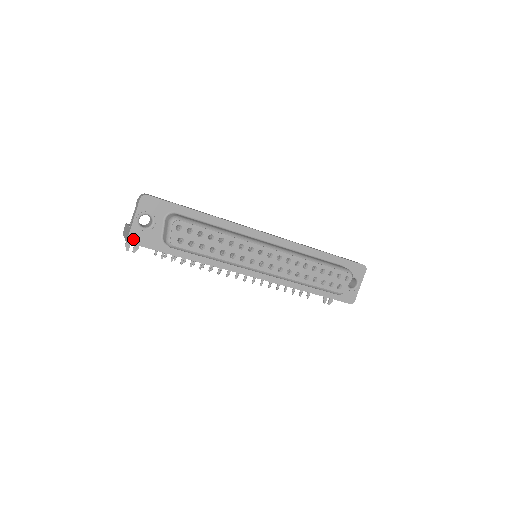
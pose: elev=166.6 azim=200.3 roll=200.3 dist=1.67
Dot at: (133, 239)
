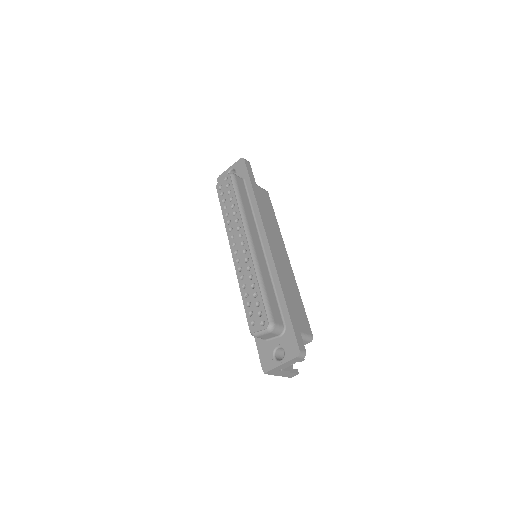
Dot at: (220, 179)
